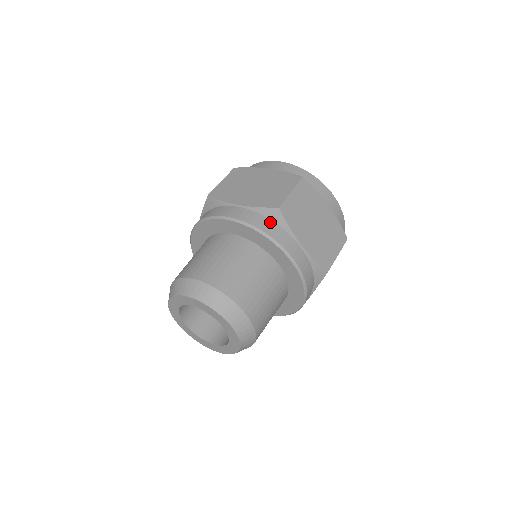
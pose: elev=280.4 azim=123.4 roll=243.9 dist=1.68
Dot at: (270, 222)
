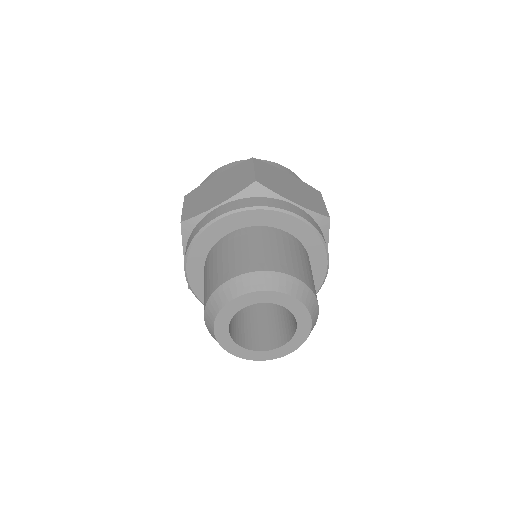
Dot at: (256, 198)
